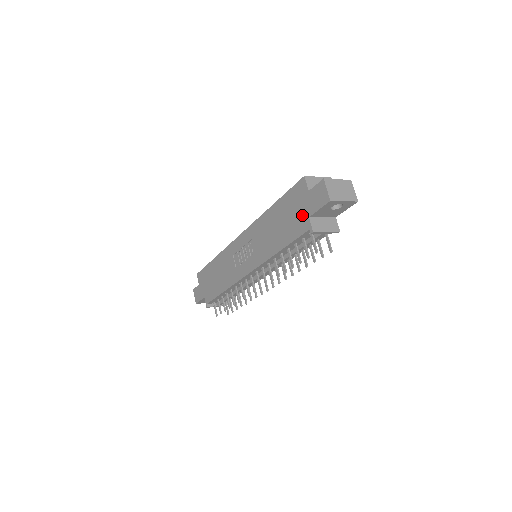
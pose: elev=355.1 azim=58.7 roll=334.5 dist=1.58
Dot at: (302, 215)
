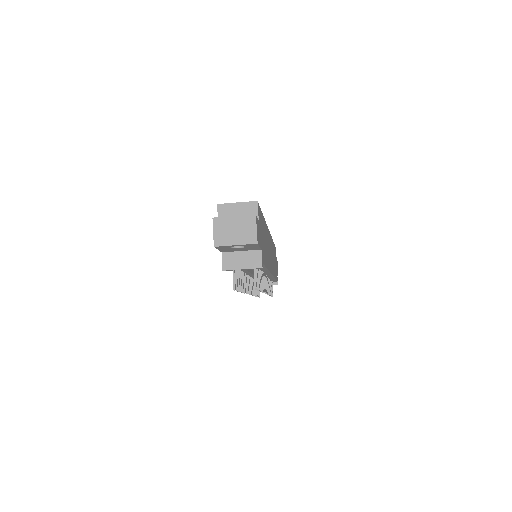
Dot at: occluded
